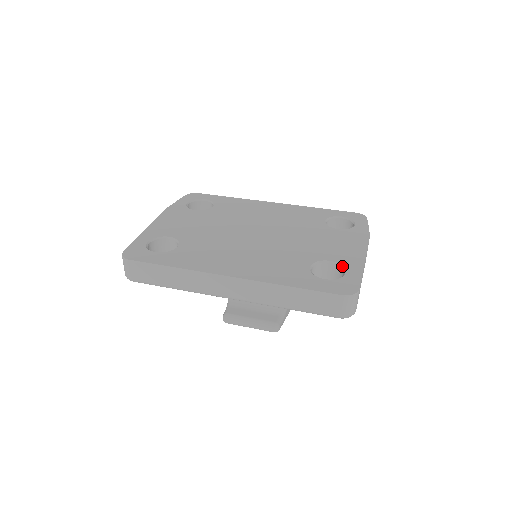
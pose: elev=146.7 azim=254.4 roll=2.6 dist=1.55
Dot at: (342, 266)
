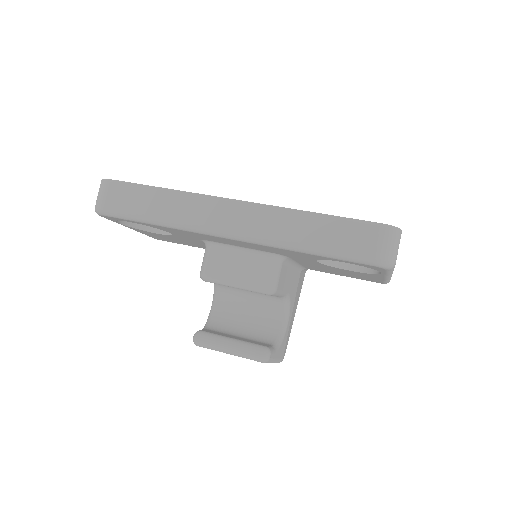
Dot at: occluded
